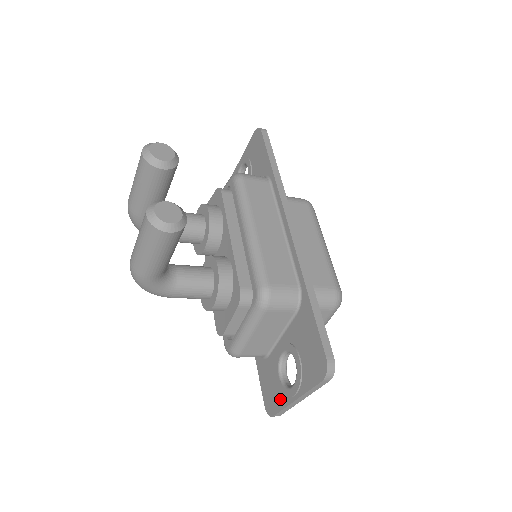
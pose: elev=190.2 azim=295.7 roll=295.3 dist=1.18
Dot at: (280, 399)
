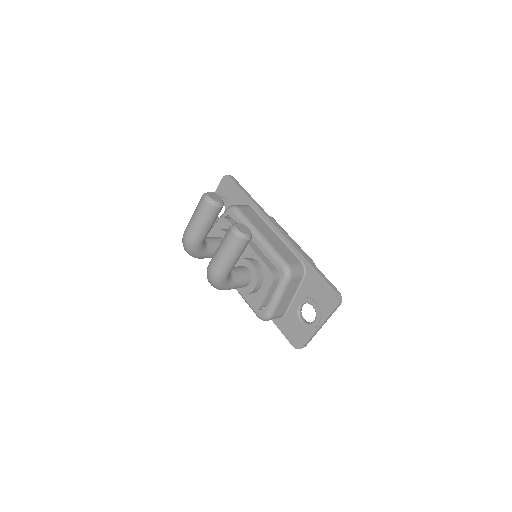
Dot at: (306, 334)
